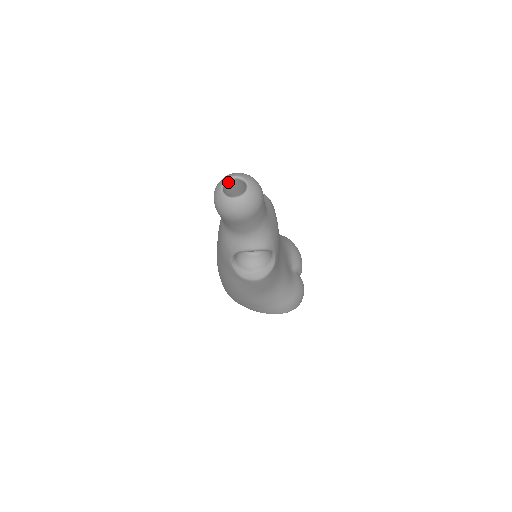
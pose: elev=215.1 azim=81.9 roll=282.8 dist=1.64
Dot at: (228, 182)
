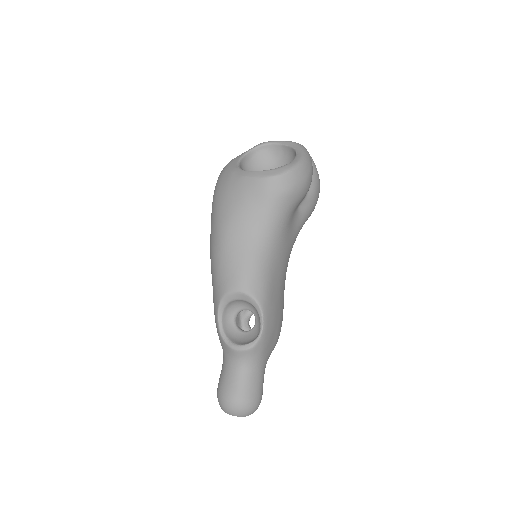
Dot at: occluded
